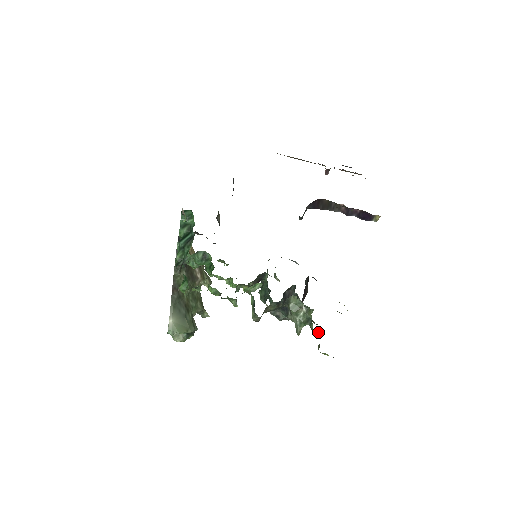
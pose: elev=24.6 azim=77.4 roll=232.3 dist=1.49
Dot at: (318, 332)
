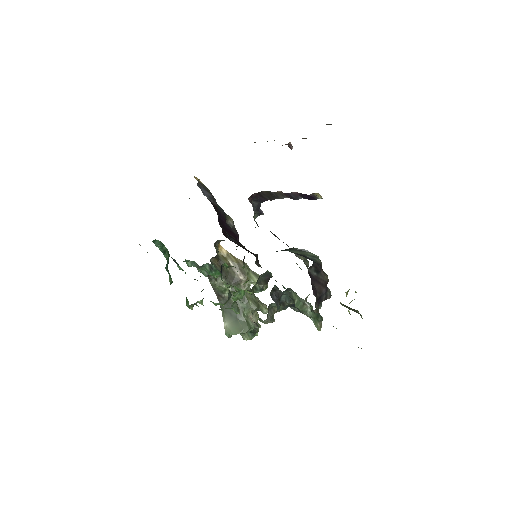
Dot at: occluded
